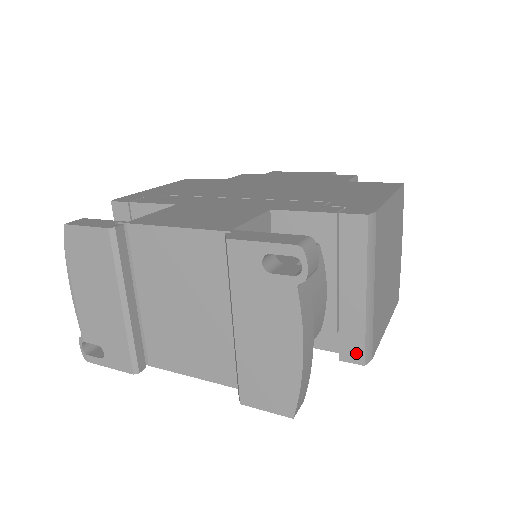
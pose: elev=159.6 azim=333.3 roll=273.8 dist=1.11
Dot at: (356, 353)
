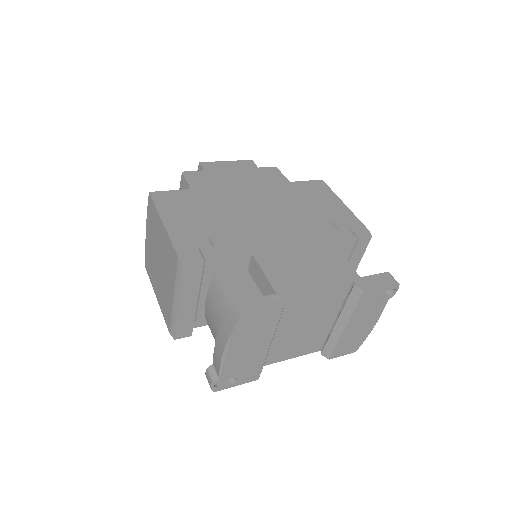
Dot at: occluded
